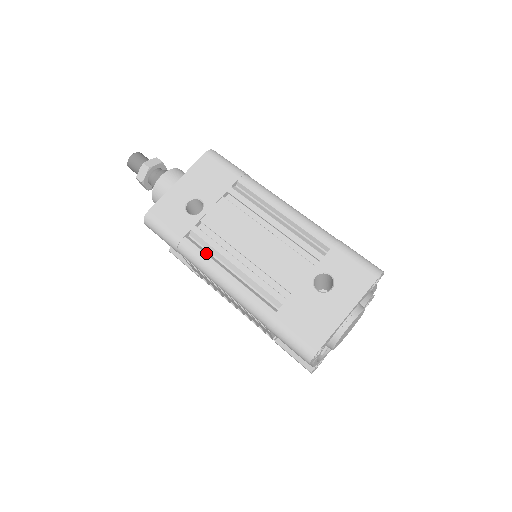
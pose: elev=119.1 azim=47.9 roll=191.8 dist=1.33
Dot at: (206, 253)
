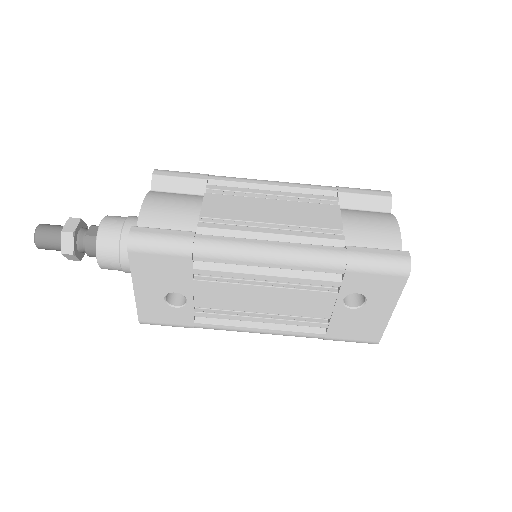
Dot at: (226, 324)
